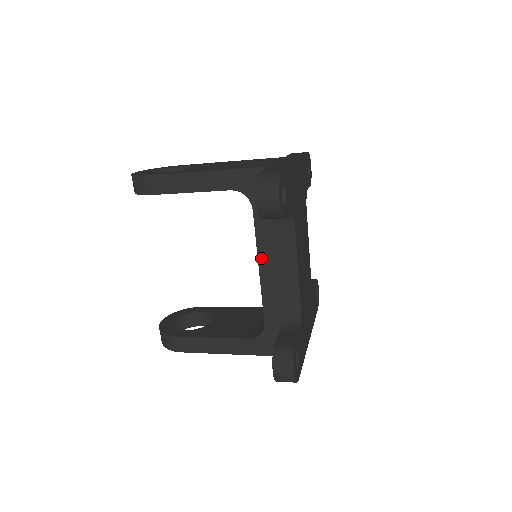
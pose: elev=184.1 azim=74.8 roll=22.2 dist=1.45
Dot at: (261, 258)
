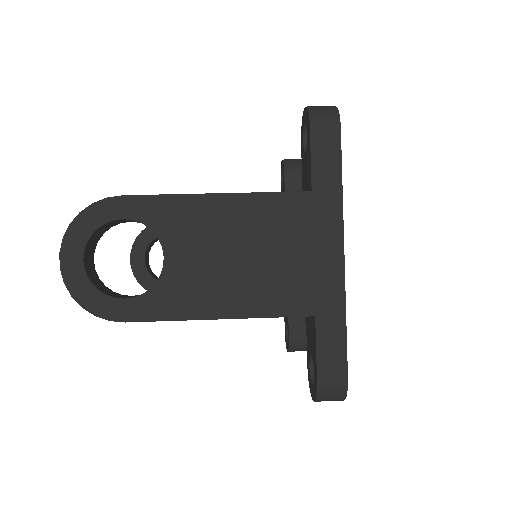
Dot at: occluded
